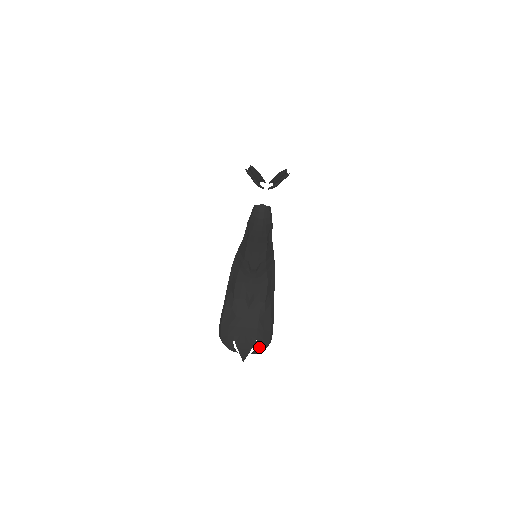
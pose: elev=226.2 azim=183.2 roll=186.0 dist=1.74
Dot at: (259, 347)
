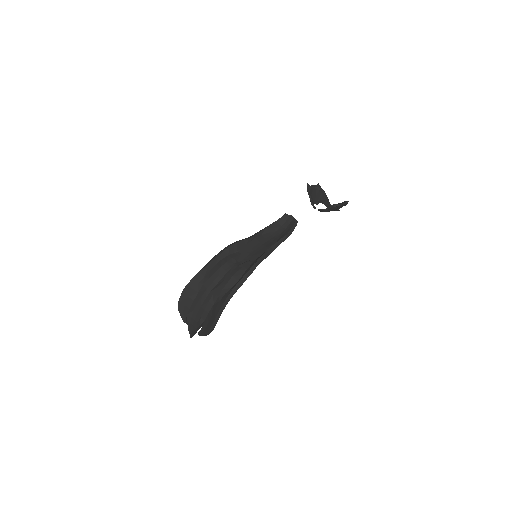
Dot at: (203, 330)
